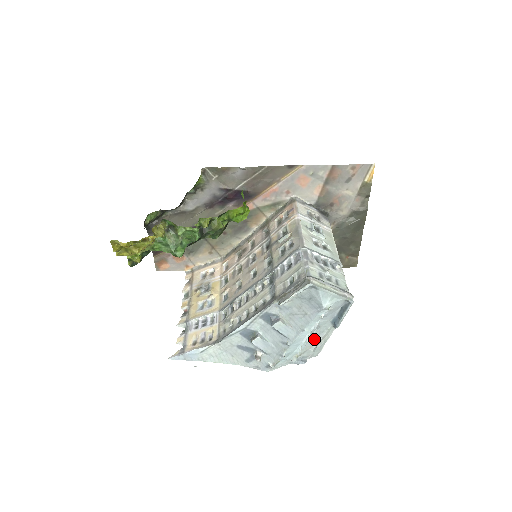
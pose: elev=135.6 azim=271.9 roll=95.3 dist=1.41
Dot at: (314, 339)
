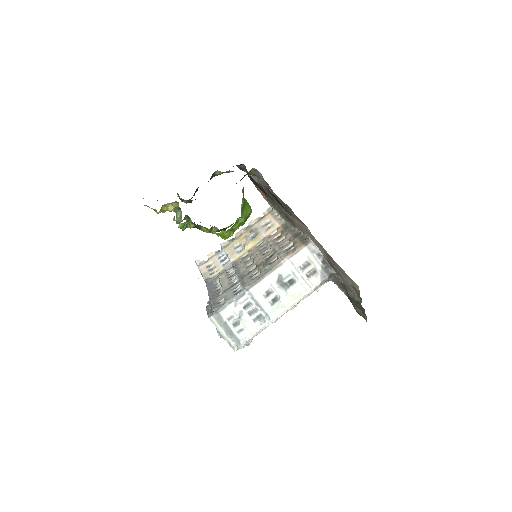
Dot at: occluded
